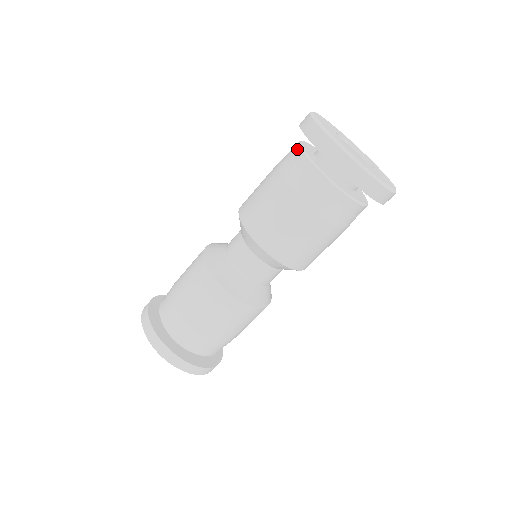
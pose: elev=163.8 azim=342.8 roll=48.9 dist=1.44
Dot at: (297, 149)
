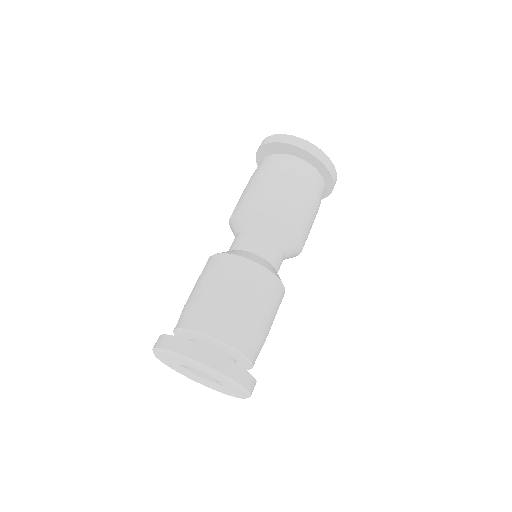
Dot at: (274, 155)
